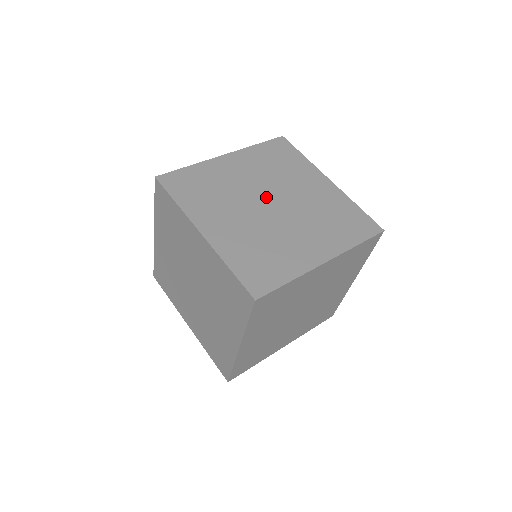
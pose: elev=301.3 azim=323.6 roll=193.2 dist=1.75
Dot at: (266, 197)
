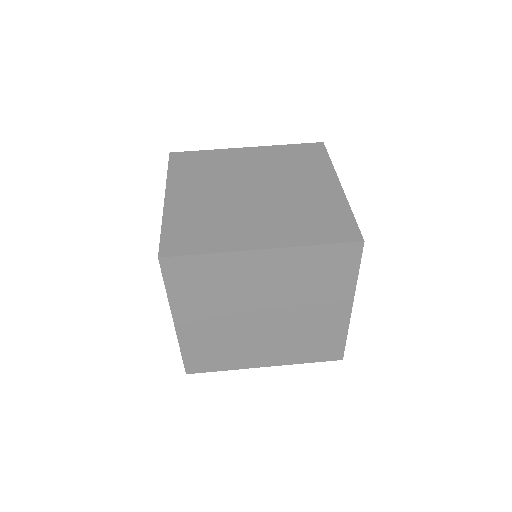
Dot at: (243, 191)
